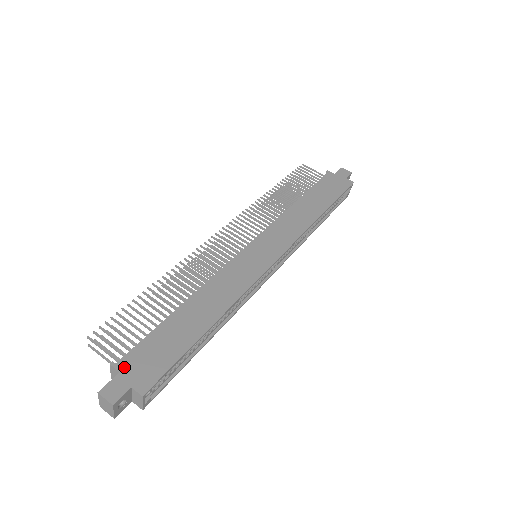
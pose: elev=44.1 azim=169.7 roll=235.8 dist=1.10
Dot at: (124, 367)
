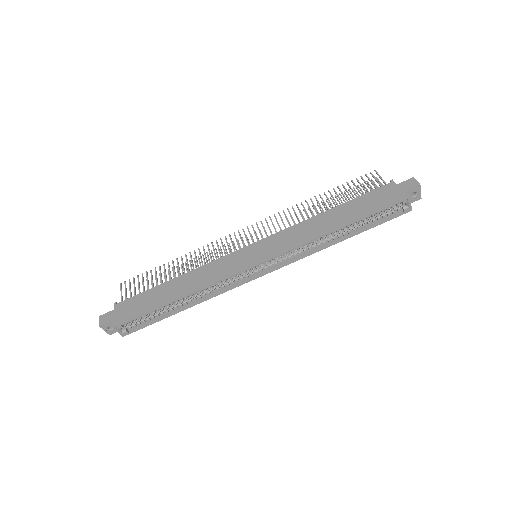
Dot at: (118, 307)
